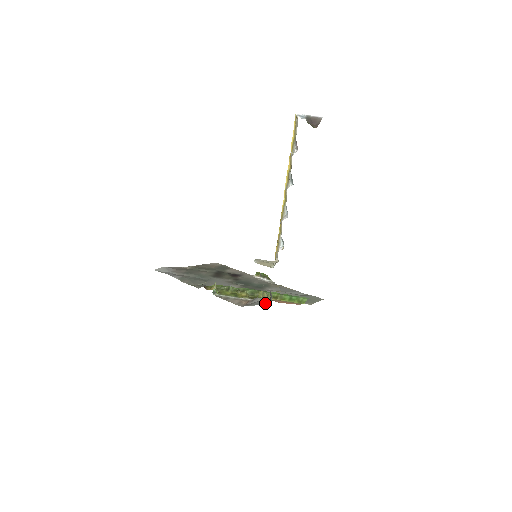
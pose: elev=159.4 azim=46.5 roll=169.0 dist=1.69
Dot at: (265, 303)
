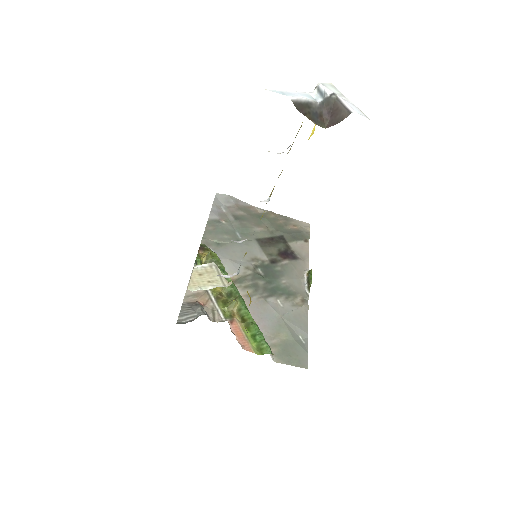
Dot at: (189, 320)
